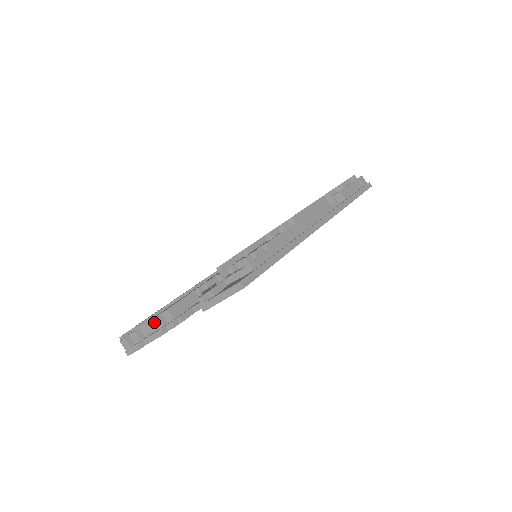
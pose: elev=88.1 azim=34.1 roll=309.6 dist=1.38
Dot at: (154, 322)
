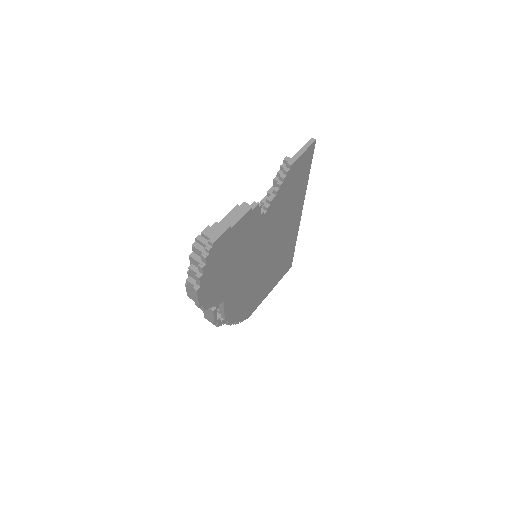
Dot at: (235, 210)
